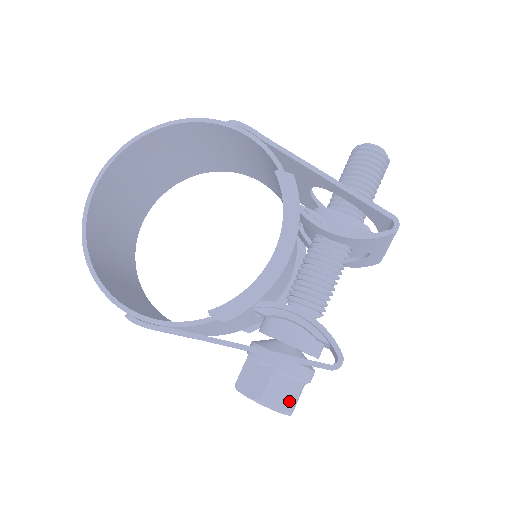
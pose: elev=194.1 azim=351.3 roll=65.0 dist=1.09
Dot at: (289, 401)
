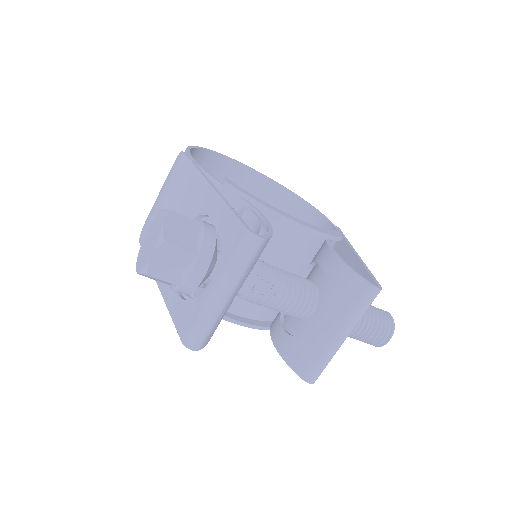
Dot at: (176, 238)
